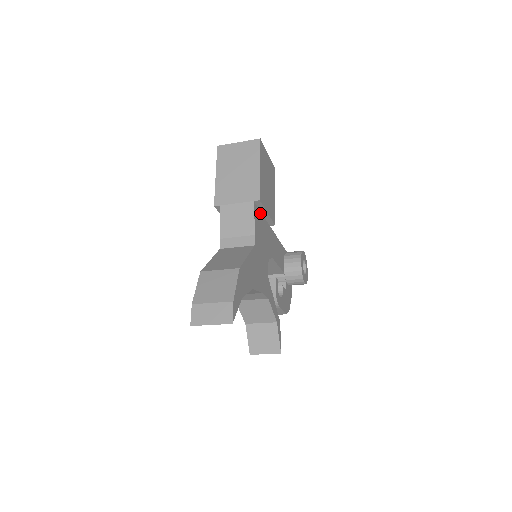
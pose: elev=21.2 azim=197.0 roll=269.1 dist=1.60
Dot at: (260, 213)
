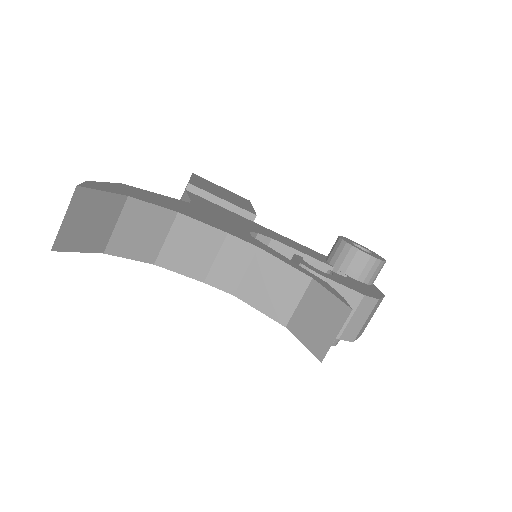
Dot at: (212, 203)
